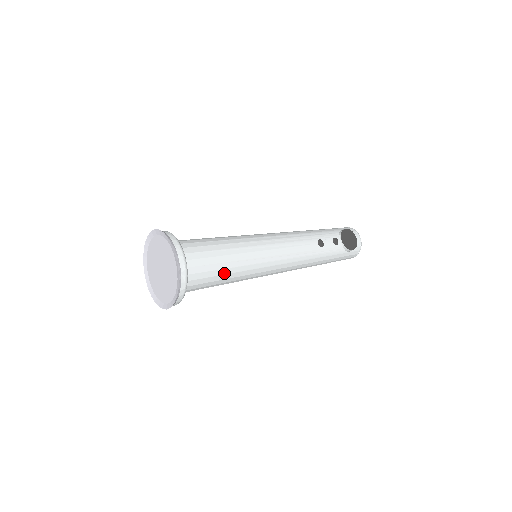
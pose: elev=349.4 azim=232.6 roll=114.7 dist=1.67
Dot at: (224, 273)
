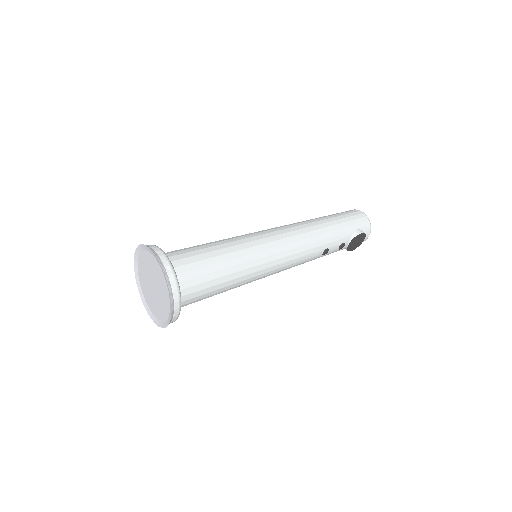
Dot at: occluded
